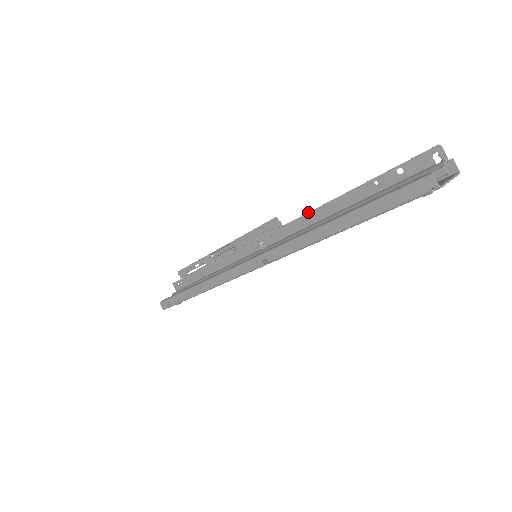
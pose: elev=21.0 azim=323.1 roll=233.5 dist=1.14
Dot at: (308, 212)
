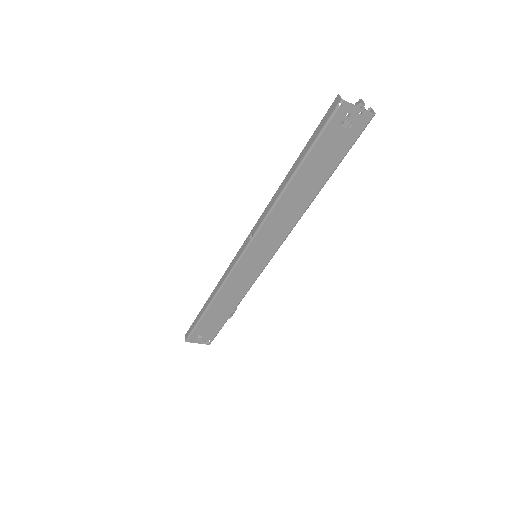
Dot at: occluded
